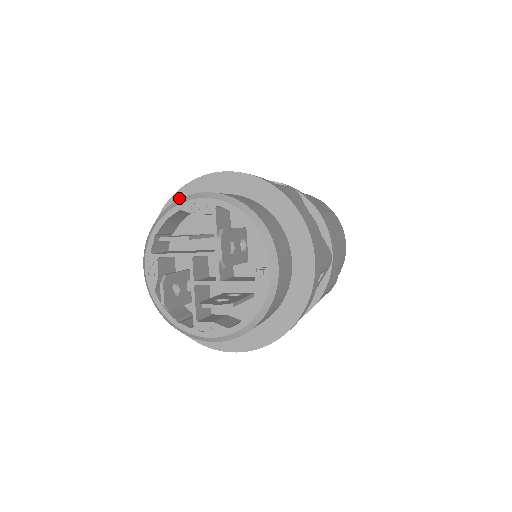
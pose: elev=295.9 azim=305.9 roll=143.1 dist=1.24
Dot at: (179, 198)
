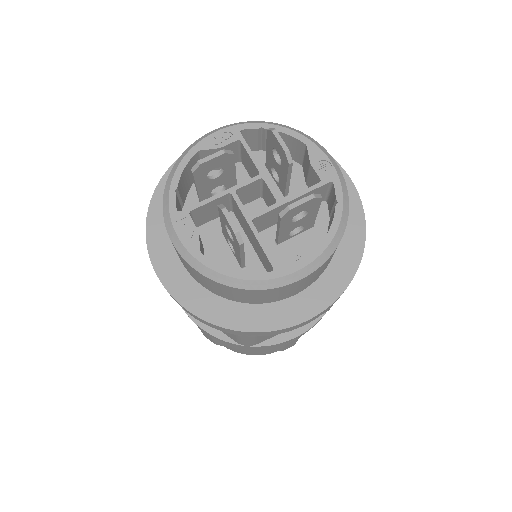
Dot at: occluded
